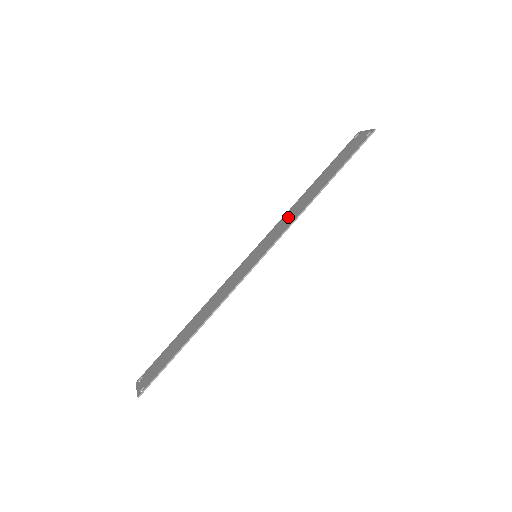
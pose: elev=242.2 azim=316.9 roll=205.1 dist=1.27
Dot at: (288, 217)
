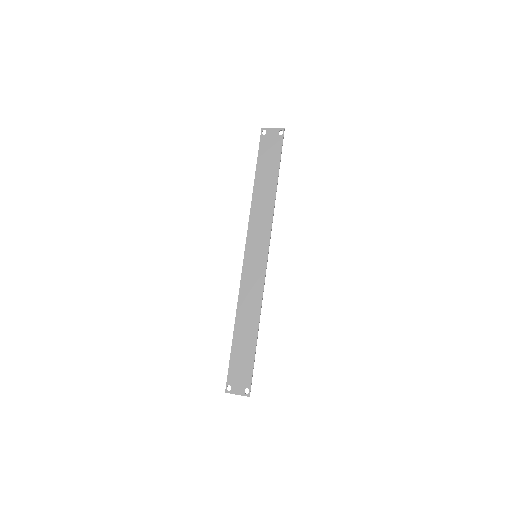
Dot at: (260, 217)
